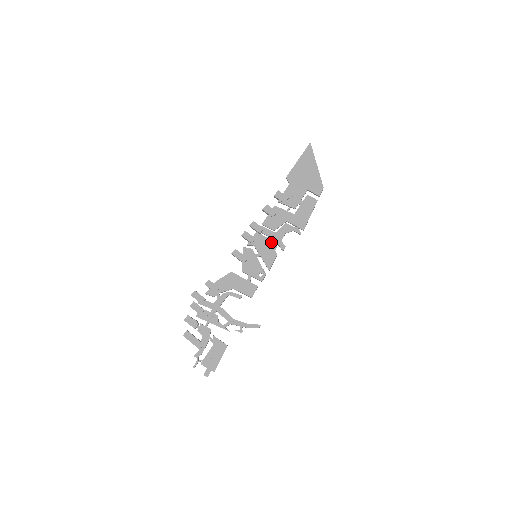
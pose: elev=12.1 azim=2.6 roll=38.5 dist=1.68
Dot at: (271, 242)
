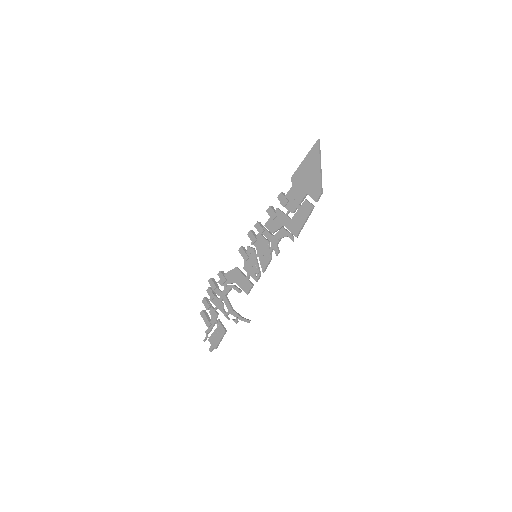
Dot at: (268, 245)
